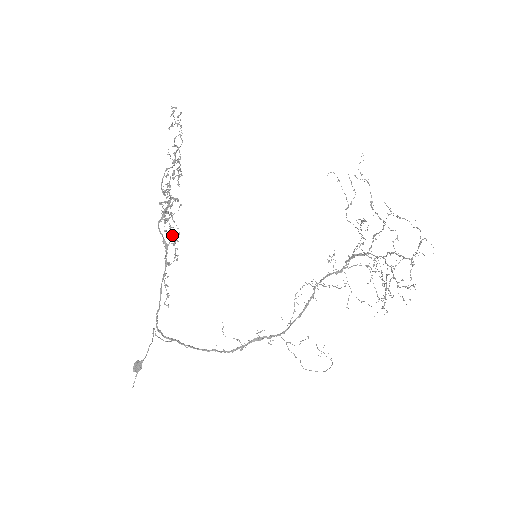
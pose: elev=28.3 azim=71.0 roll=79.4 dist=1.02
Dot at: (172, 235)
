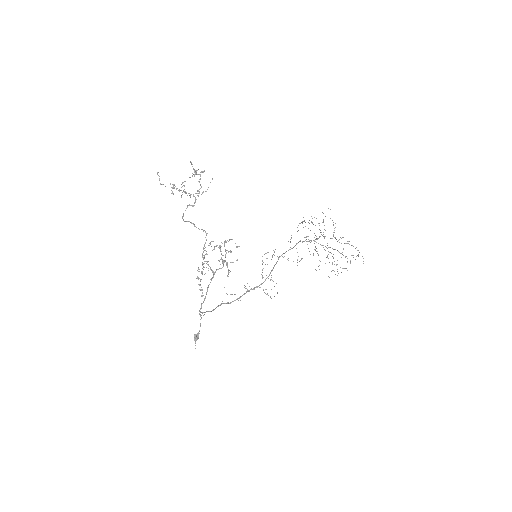
Dot at: (204, 256)
